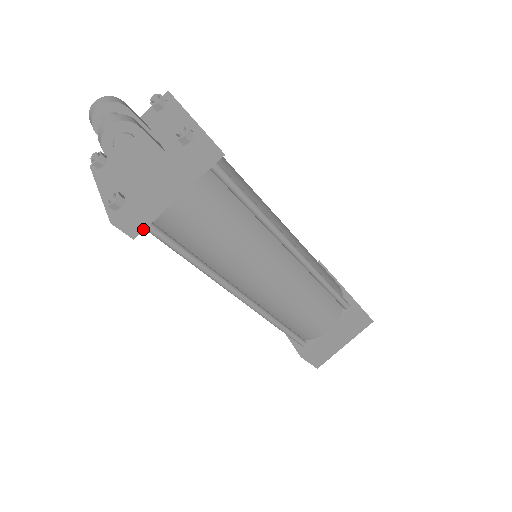
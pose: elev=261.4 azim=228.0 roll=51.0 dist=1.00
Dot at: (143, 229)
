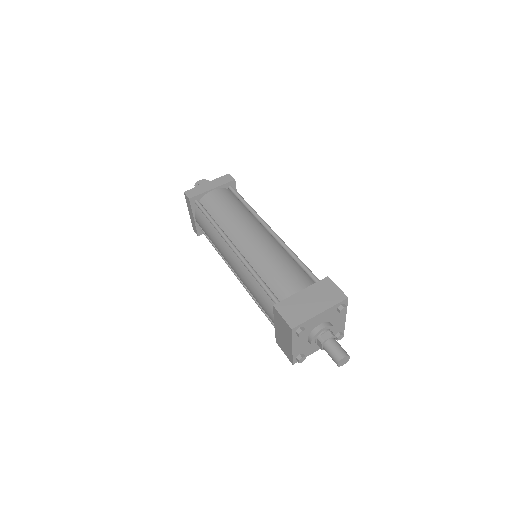
Dot at: (194, 196)
